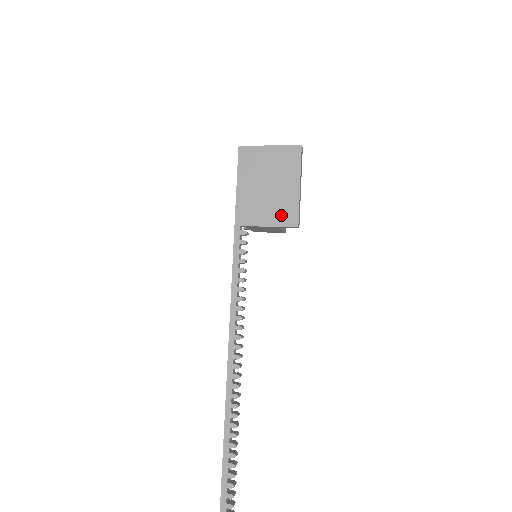
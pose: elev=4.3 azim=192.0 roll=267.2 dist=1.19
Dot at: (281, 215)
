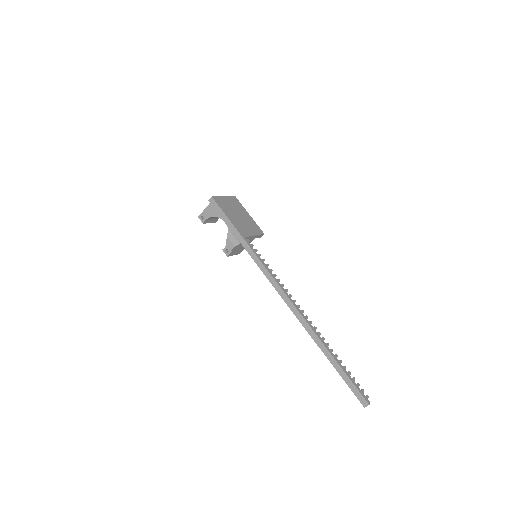
Dot at: (255, 229)
